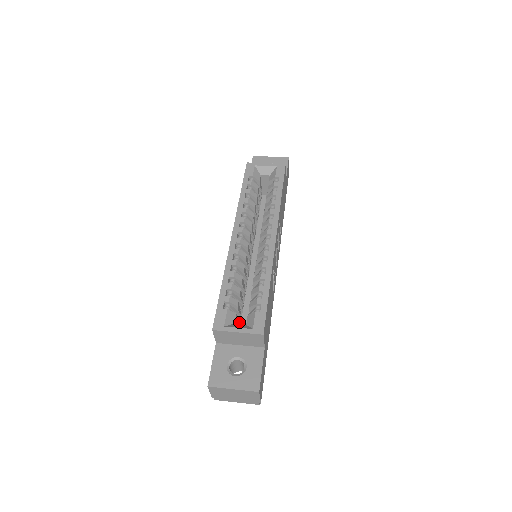
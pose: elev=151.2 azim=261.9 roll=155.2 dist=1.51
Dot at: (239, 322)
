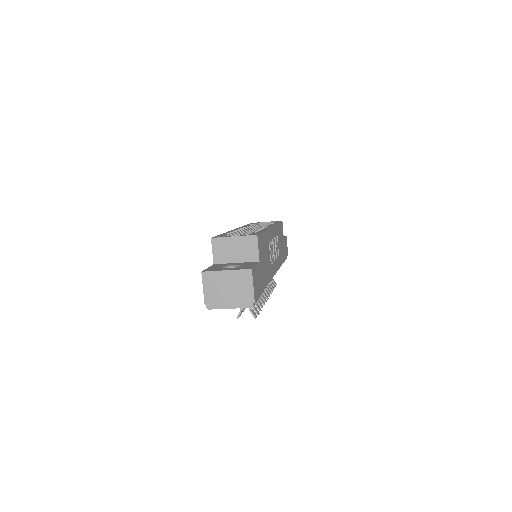
Dot at: occluded
